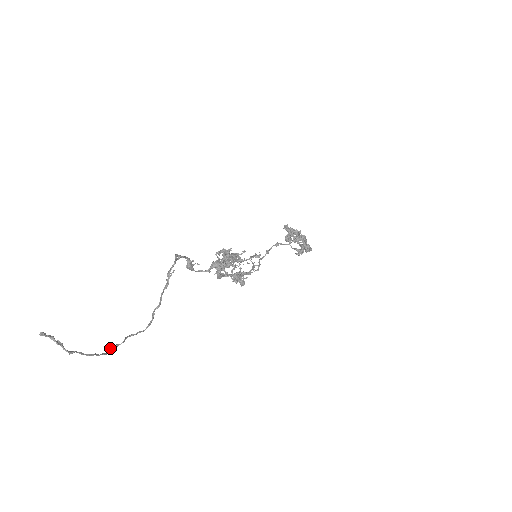
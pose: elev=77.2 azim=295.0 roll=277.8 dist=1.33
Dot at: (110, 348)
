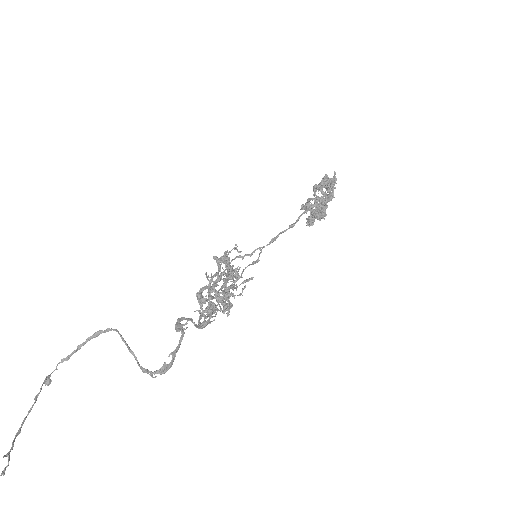
Dot at: (49, 376)
